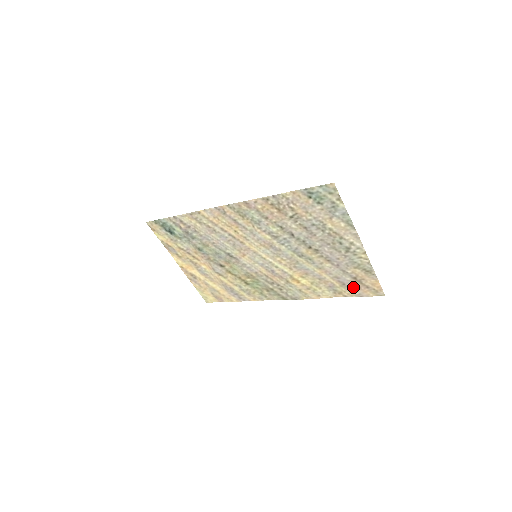
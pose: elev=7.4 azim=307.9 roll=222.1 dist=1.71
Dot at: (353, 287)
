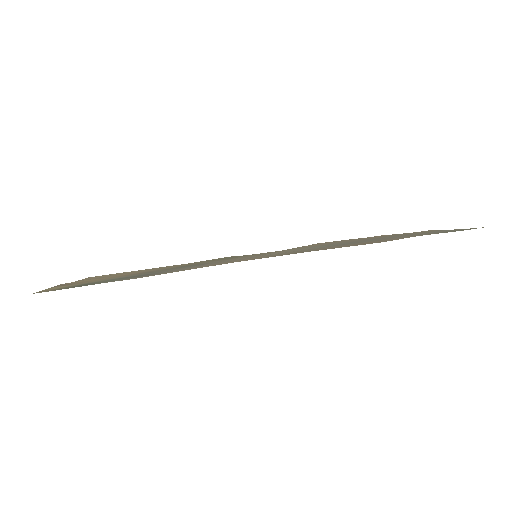
Dot at: (353, 239)
